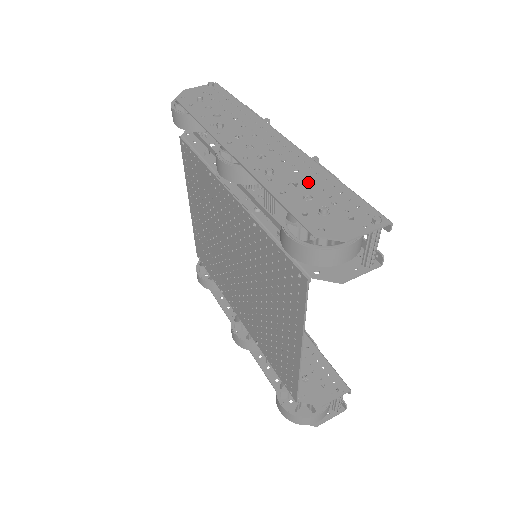
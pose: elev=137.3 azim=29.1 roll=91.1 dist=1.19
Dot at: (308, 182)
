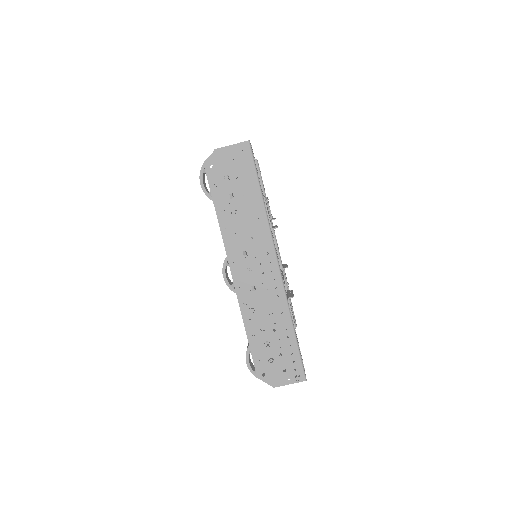
Dot at: occluded
